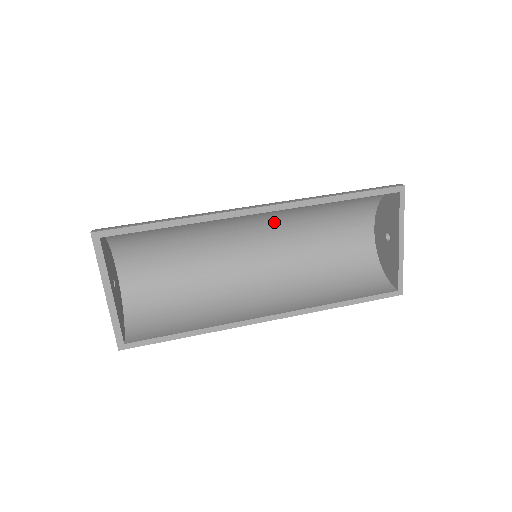
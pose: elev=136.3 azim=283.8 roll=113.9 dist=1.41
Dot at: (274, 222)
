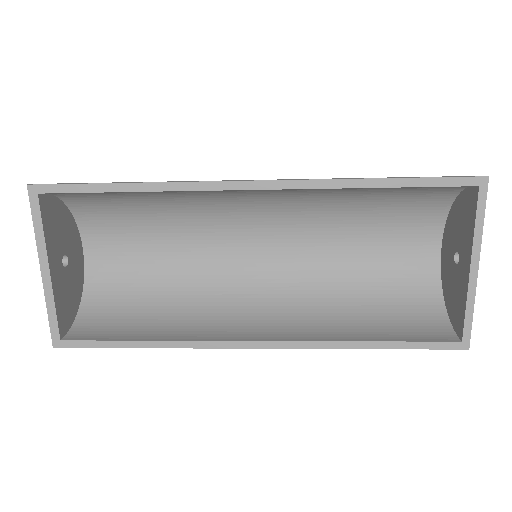
Dot at: (289, 214)
